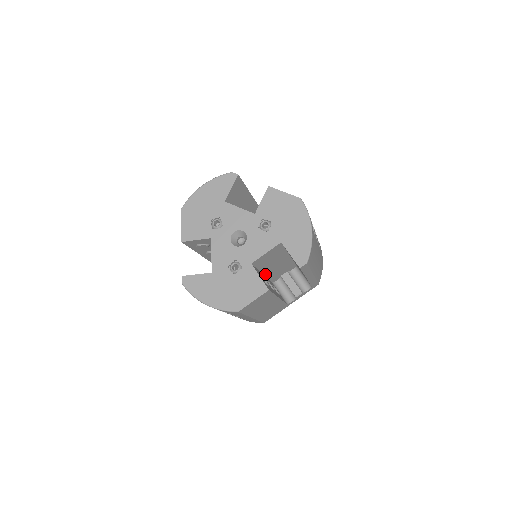
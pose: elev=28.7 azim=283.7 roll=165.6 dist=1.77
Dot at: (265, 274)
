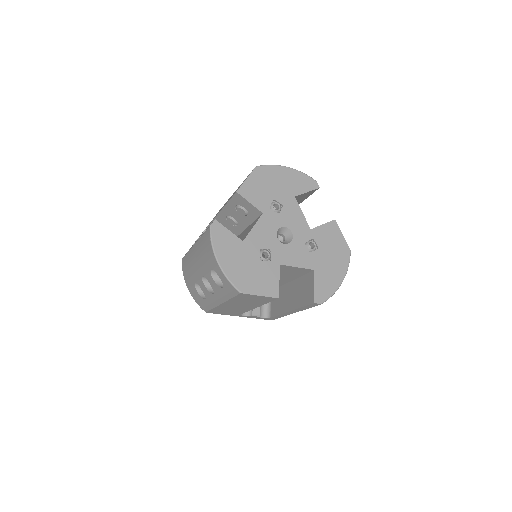
Dot at: occluded
